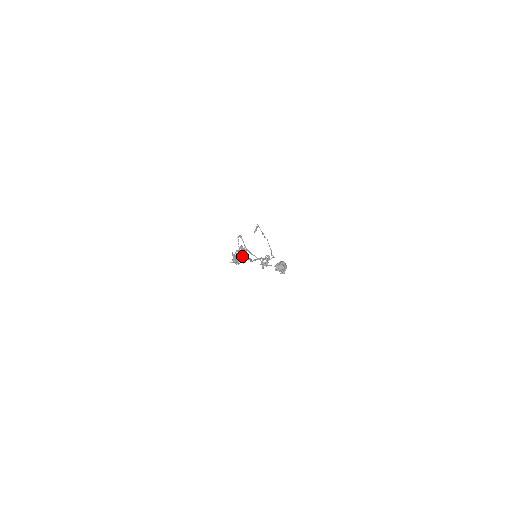
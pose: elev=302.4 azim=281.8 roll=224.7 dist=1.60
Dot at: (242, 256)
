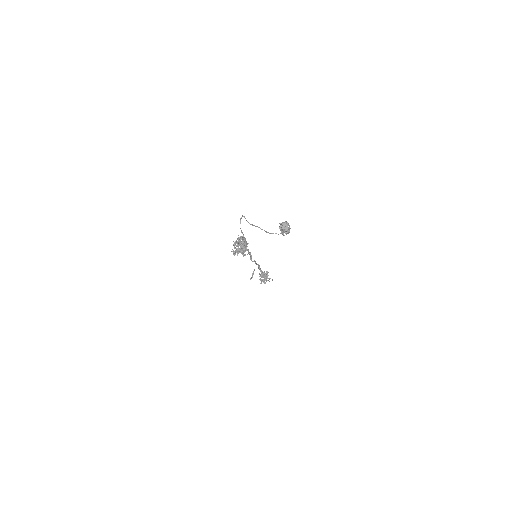
Dot at: (243, 242)
